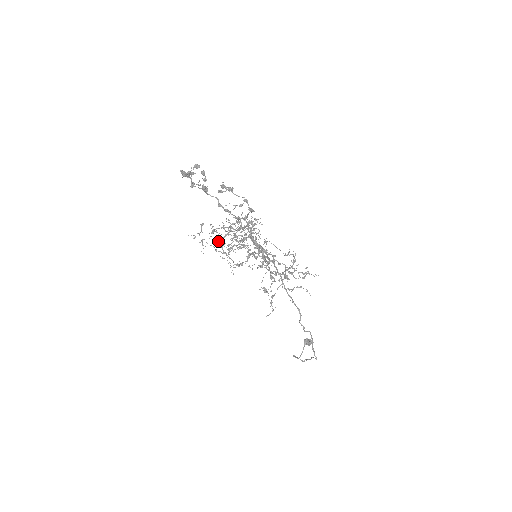
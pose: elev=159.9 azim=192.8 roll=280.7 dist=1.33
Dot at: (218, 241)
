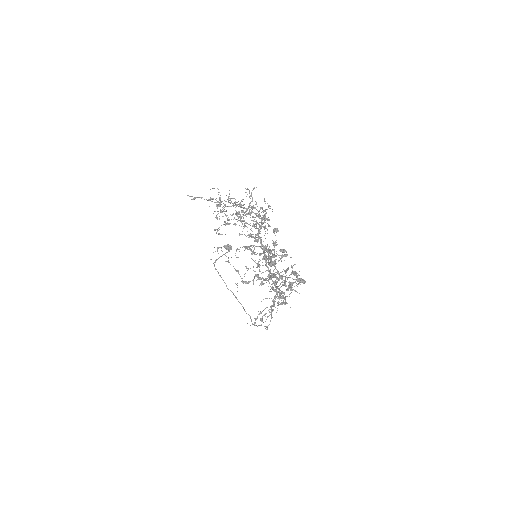
Dot at: occluded
